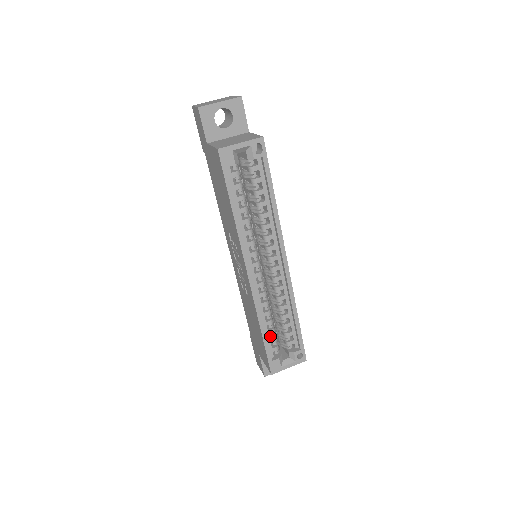
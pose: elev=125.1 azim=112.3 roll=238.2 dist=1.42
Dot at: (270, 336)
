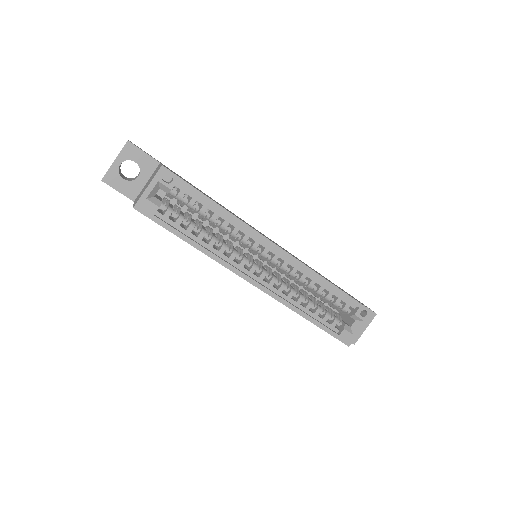
Dot at: (321, 315)
